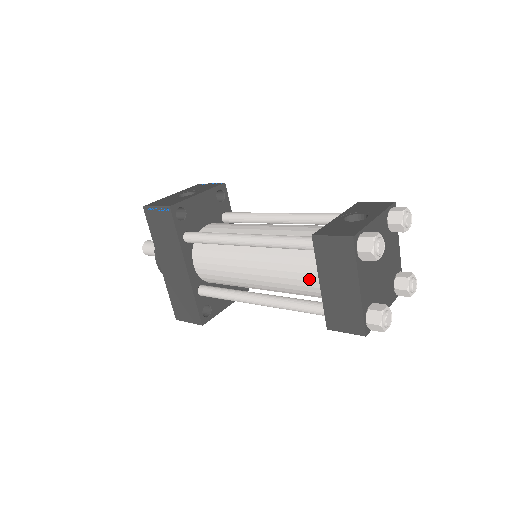
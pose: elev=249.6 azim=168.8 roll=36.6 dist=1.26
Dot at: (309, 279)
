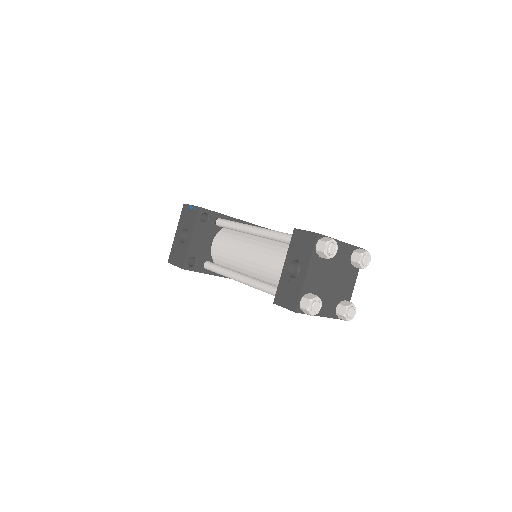
Dot at: occluded
